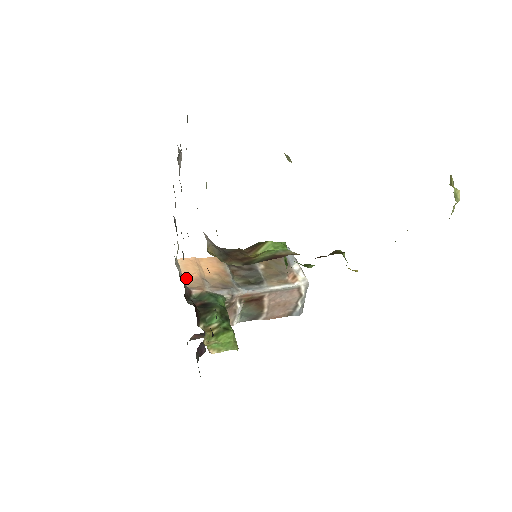
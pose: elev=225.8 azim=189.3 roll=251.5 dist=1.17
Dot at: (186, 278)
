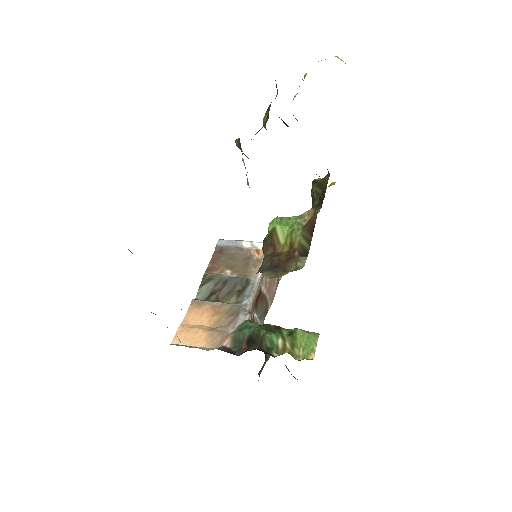
Dot at: (203, 345)
